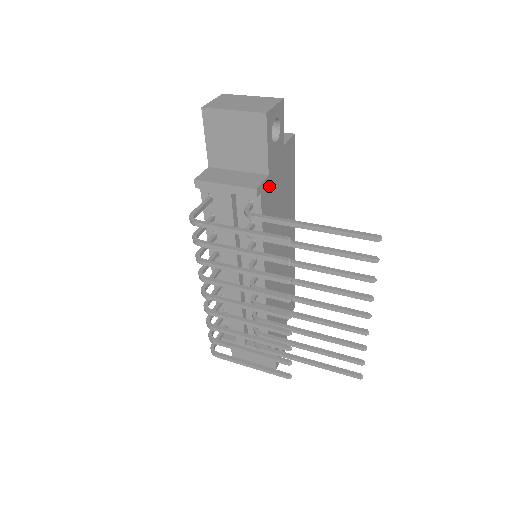
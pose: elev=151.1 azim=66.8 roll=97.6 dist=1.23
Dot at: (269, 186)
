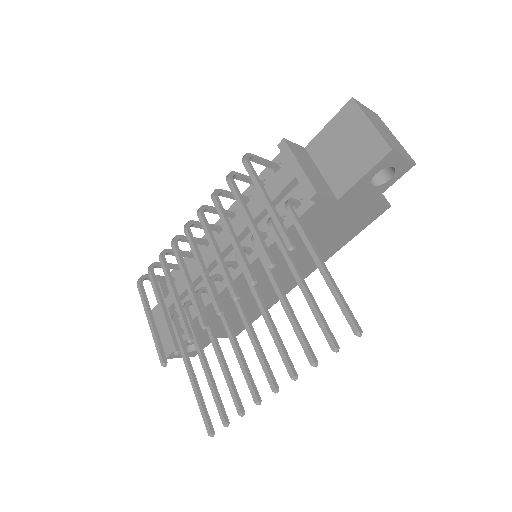
Dot at: (328, 209)
